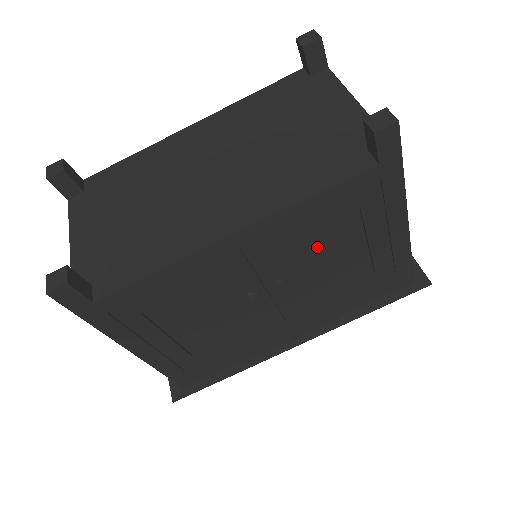
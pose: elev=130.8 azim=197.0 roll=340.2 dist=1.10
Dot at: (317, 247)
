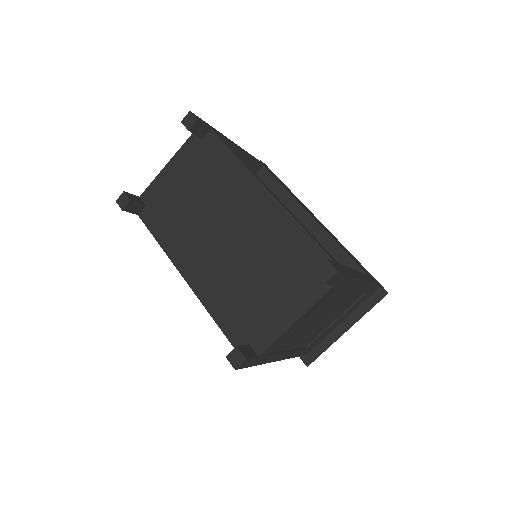
Dot at: occluded
